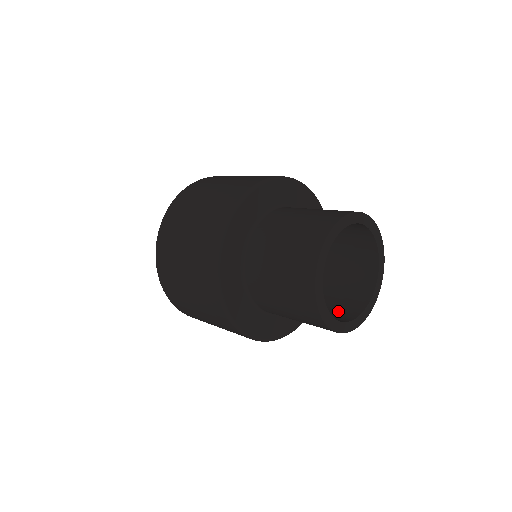
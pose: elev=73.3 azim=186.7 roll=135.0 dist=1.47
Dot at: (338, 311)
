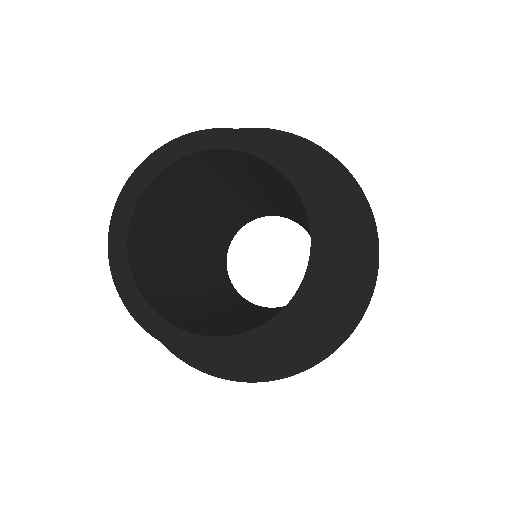
Dot at: (195, 323)
